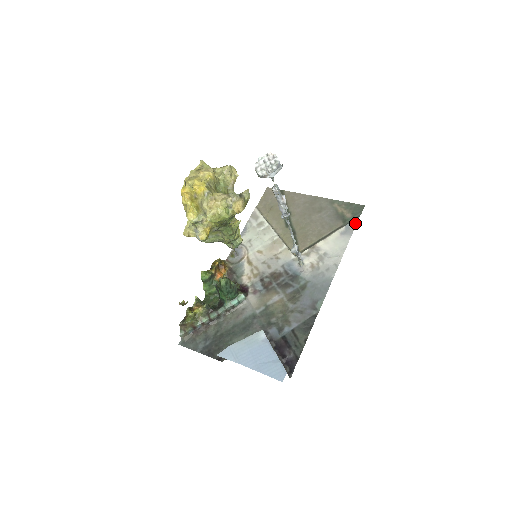
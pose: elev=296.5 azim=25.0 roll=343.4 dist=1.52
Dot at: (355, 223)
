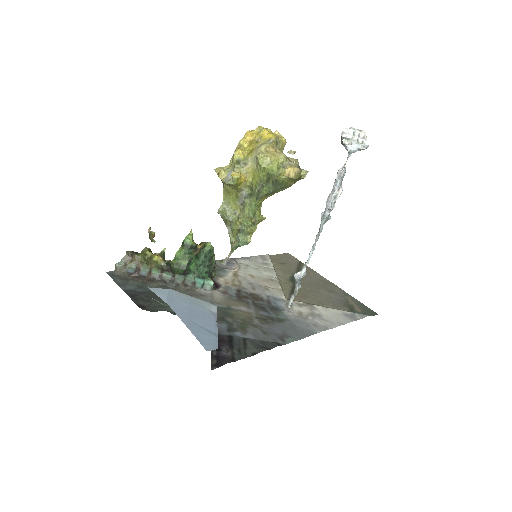
Dot at: (363, 316)
